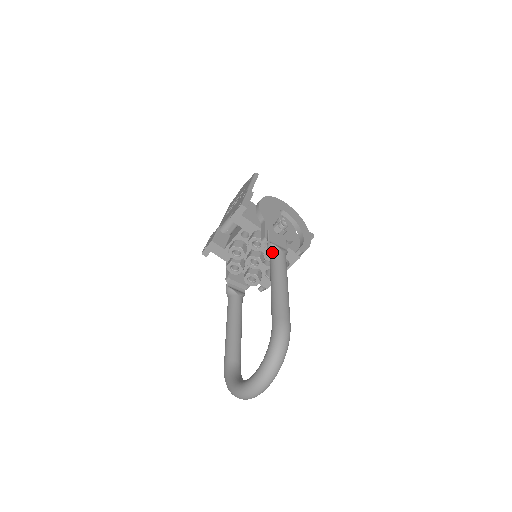
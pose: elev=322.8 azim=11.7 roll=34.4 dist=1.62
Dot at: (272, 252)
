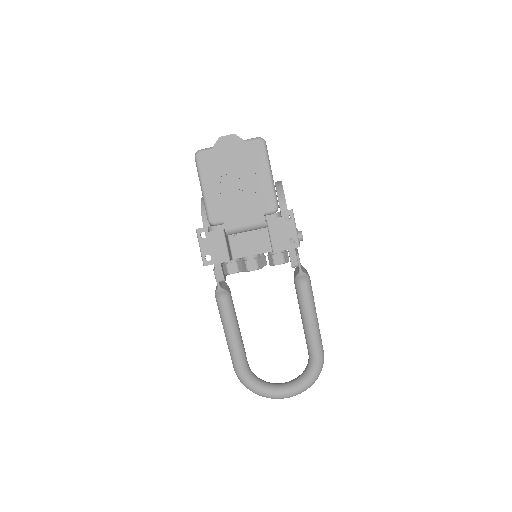
Dot at: (305, 283)
